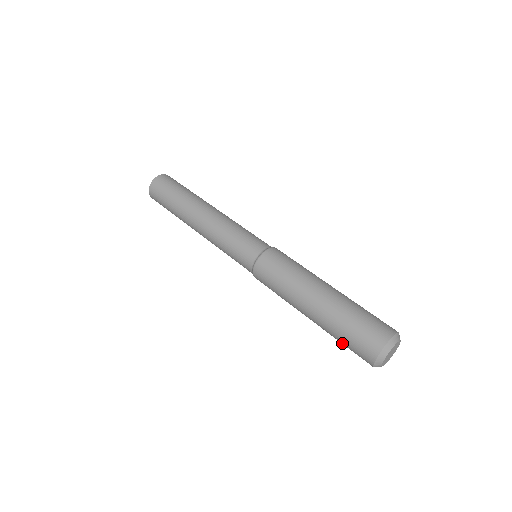
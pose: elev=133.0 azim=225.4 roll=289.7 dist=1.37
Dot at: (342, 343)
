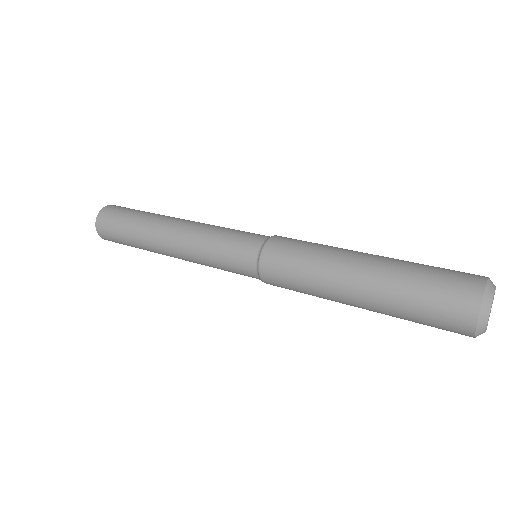
Dot at: (416, 314)
